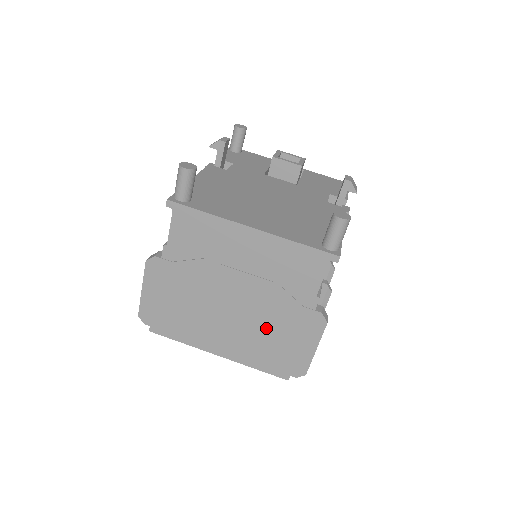
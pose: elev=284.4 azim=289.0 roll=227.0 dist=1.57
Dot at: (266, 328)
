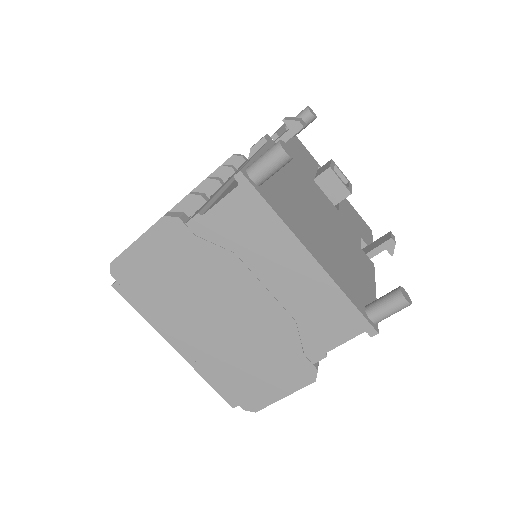
Dot at: (249, 353)
